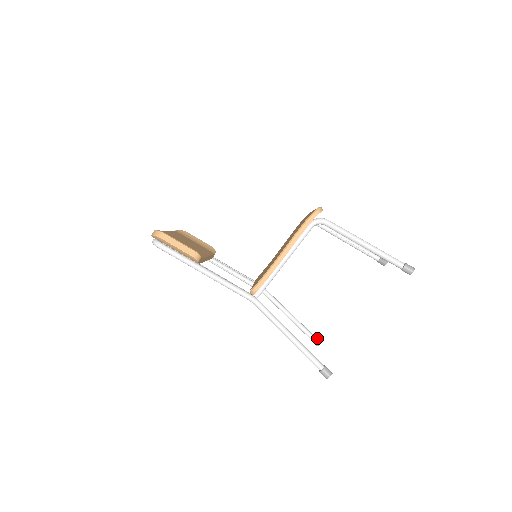
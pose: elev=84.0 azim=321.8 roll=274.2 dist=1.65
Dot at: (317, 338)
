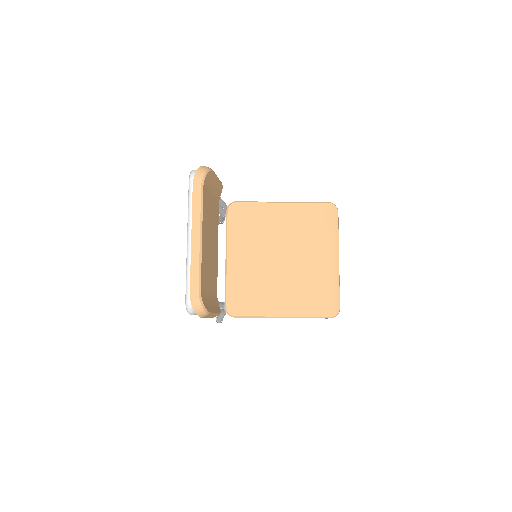
Dot at: occluded
